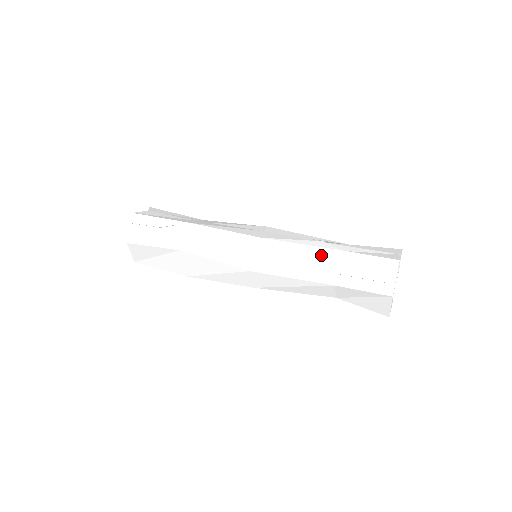
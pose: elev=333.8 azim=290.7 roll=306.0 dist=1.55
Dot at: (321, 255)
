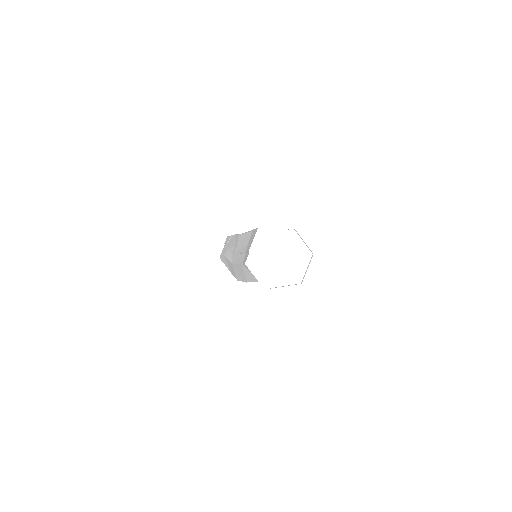
Dot at: (247, 239)
